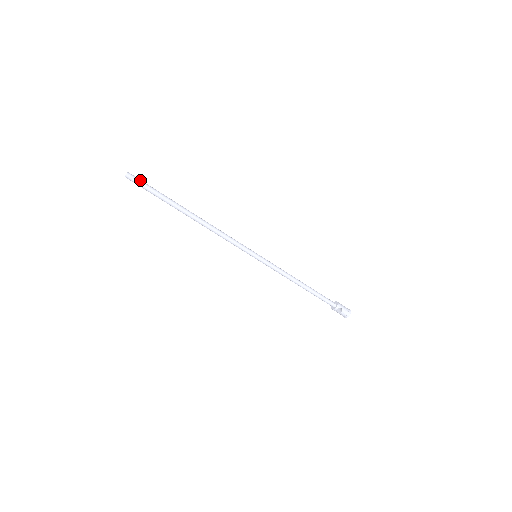
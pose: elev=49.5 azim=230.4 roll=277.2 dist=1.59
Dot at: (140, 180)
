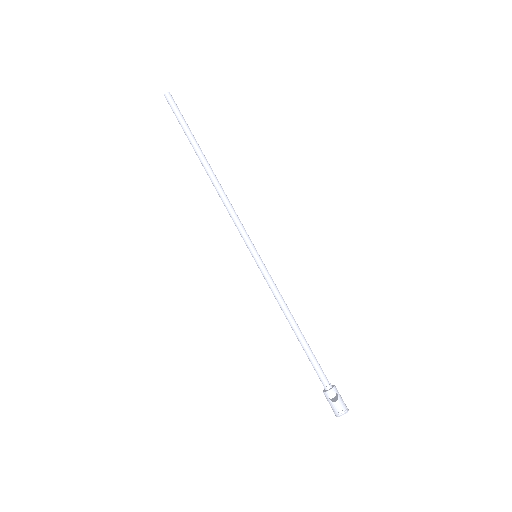
Dot at: occluded
